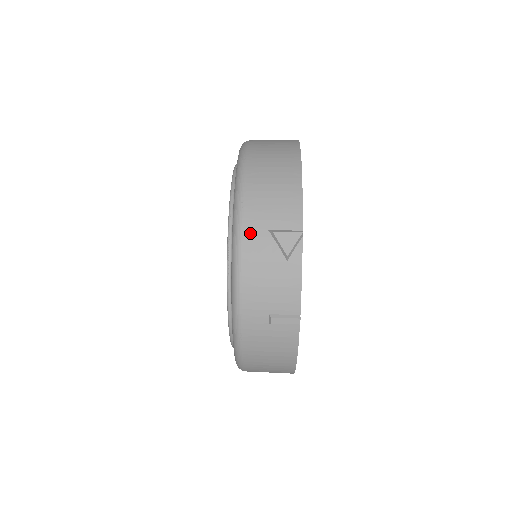
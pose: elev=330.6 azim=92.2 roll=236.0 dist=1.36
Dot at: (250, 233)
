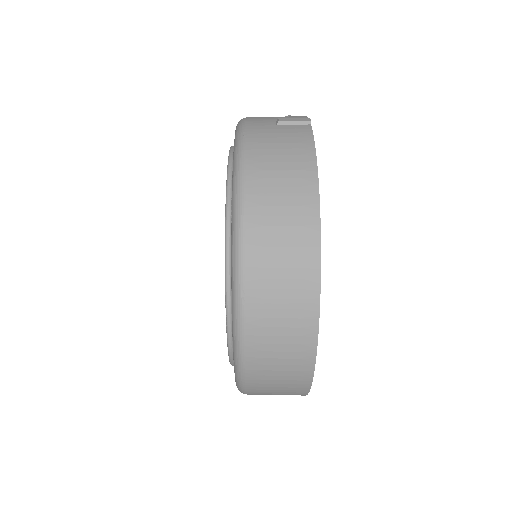
Dot at: occluded
